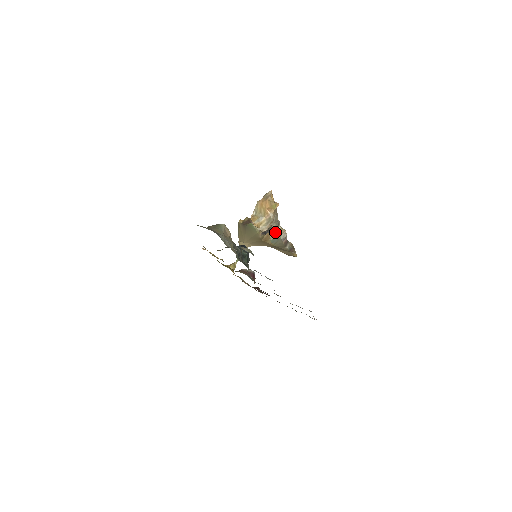
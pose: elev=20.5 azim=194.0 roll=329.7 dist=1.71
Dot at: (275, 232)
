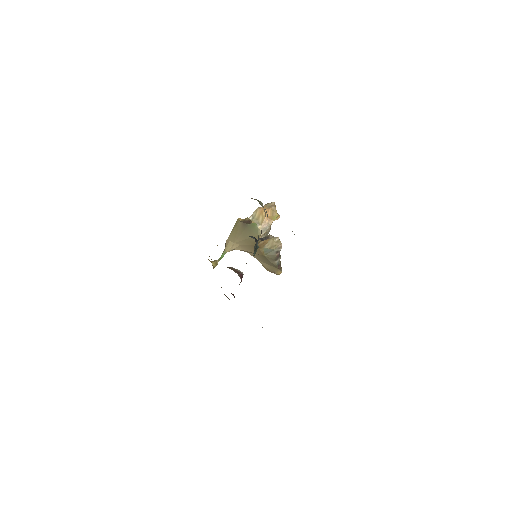
Dot at: (272, 242)
